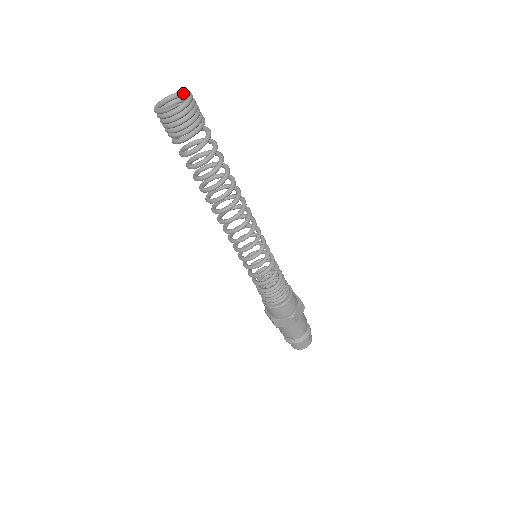
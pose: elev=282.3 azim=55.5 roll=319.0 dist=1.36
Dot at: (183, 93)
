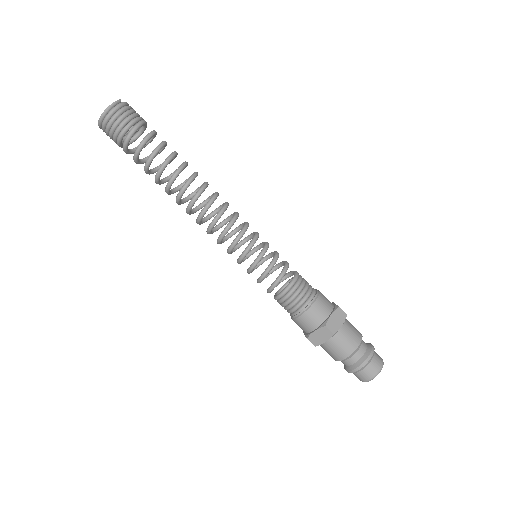
Dot at: occluded
